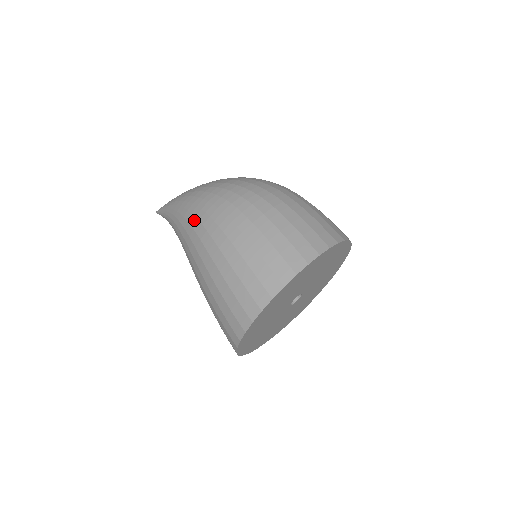
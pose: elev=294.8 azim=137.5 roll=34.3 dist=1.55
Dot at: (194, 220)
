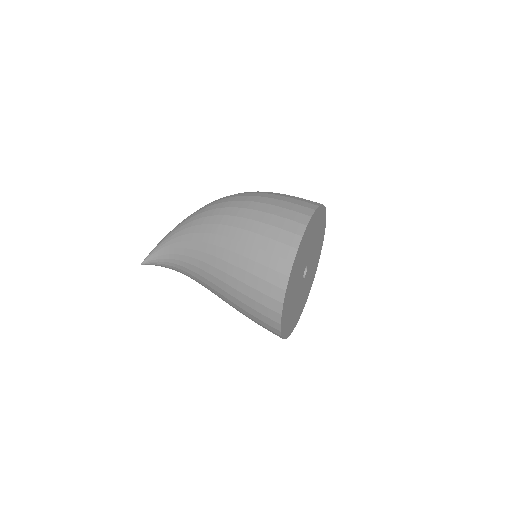
Dot at: (205, 219)
